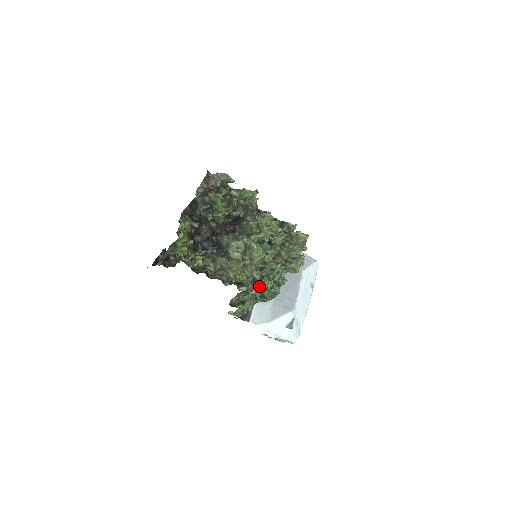
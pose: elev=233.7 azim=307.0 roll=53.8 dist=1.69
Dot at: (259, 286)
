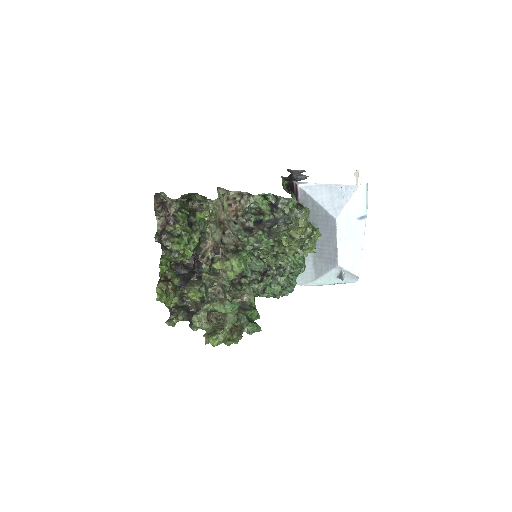
Dot at: occluded
